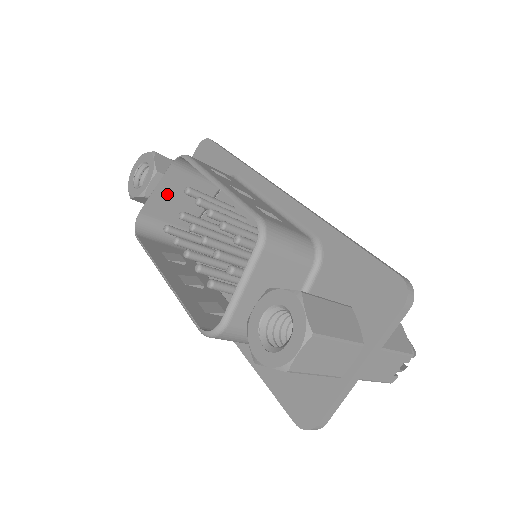
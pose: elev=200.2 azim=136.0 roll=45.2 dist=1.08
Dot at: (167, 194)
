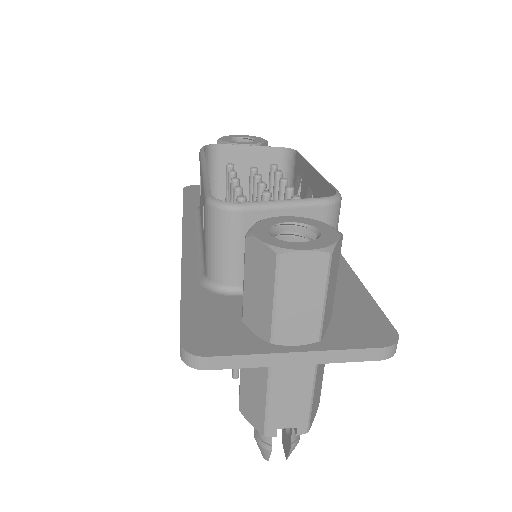
Dot at: (250, 160)
